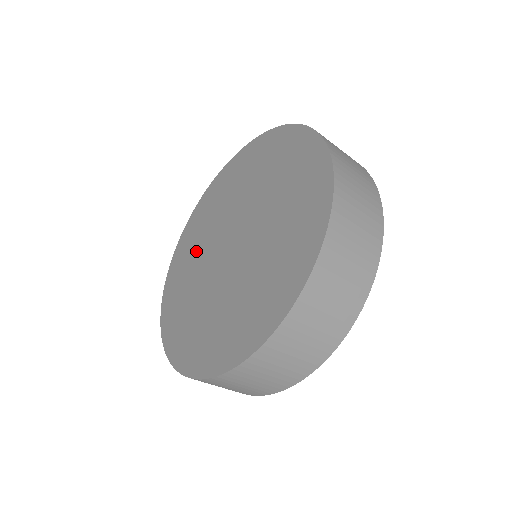
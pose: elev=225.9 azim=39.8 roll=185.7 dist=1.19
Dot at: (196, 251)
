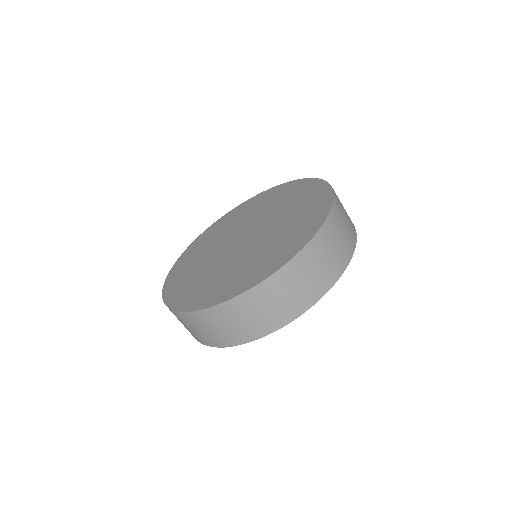
Dot at: (222, 233)
